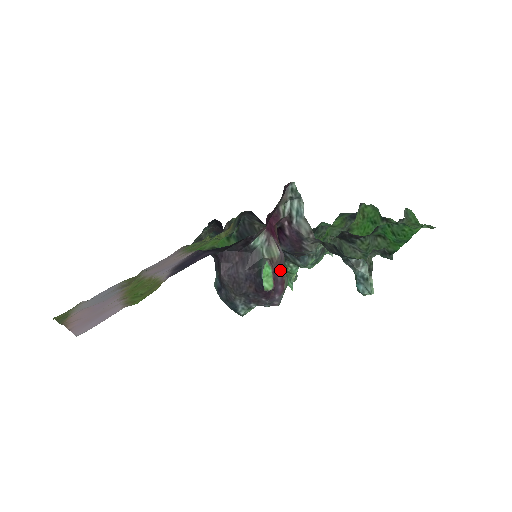
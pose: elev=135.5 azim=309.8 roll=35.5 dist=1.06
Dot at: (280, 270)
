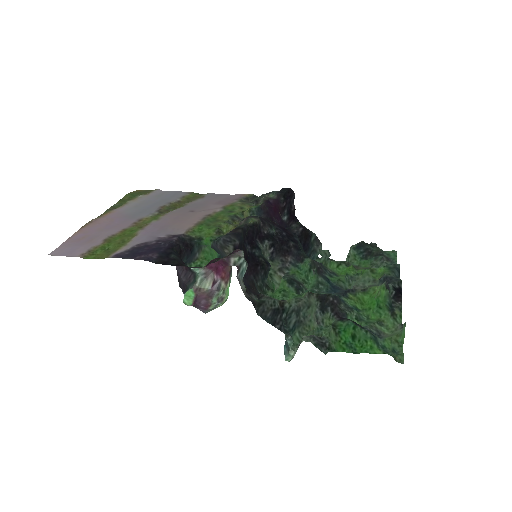
Dot at: (206, 298)
